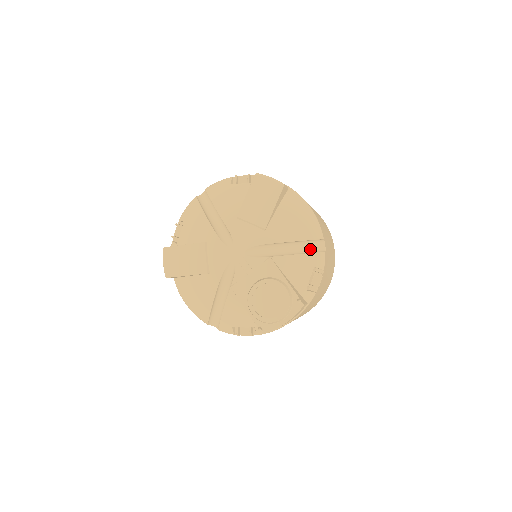
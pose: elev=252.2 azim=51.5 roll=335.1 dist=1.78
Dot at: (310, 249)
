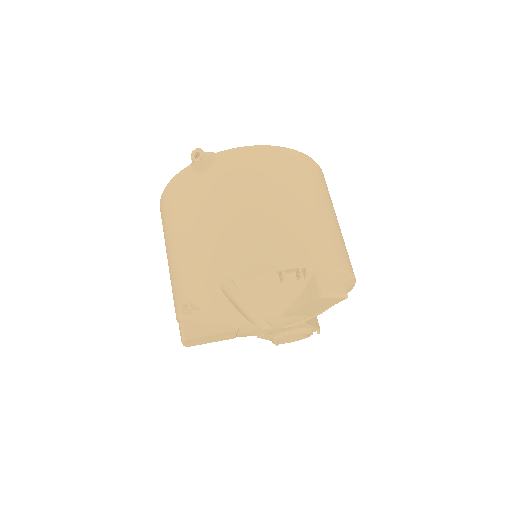
Dot at: occluded
